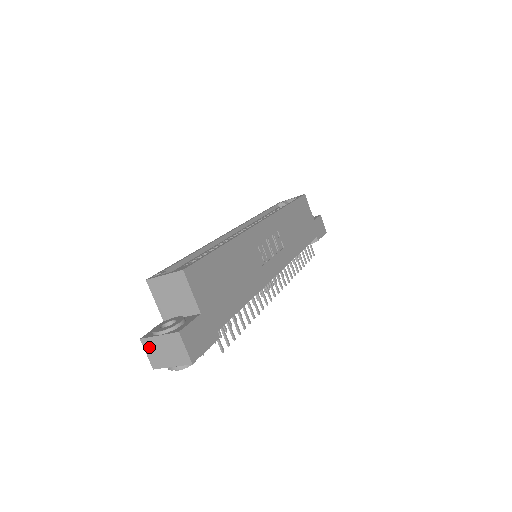
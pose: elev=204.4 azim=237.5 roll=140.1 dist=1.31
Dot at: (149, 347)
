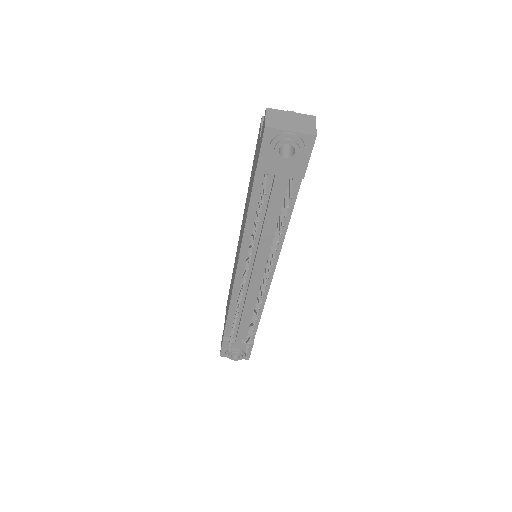
Dot at: (273, 114)
